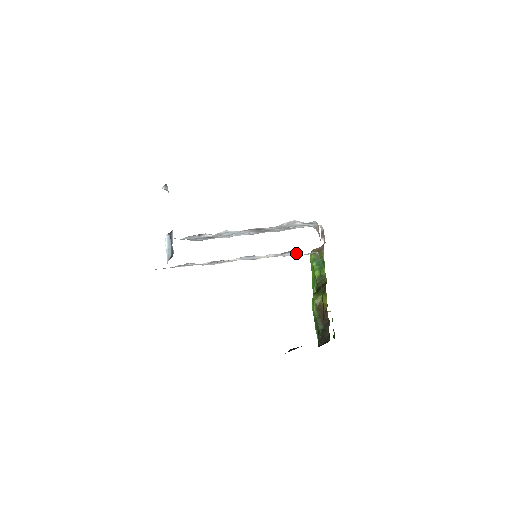
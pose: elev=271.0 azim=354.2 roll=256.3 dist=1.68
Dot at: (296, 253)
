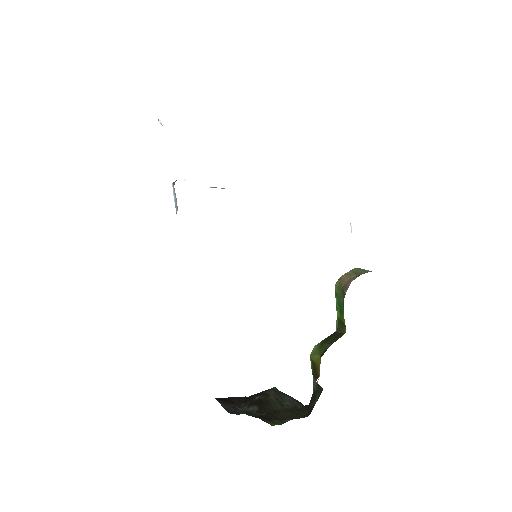
Dot at: occluded
